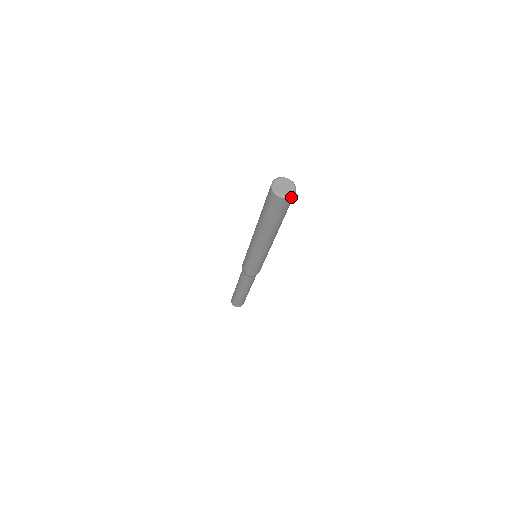
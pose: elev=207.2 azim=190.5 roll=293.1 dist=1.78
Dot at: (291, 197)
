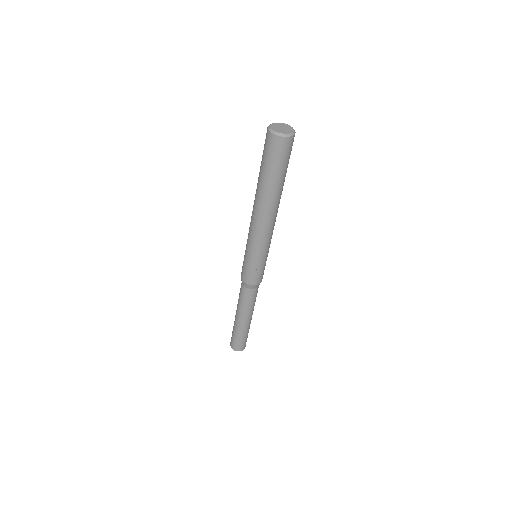
Dot at: (280, 137)
